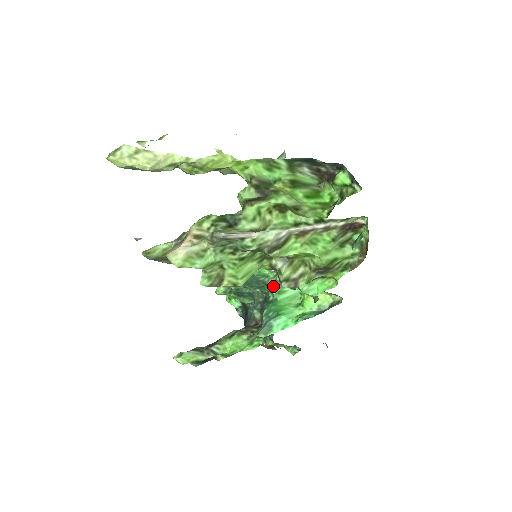
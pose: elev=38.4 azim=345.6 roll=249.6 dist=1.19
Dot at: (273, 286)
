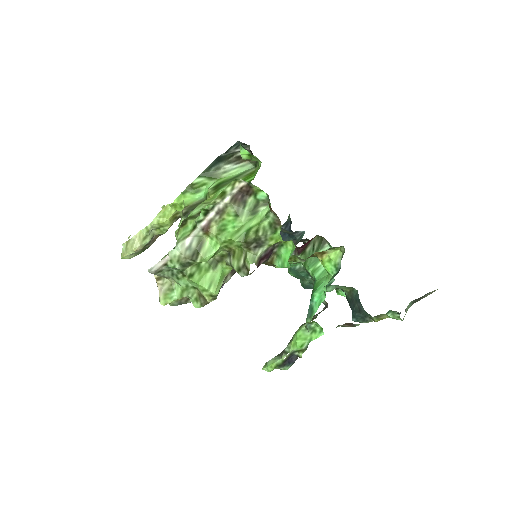
Dot at: (307, 268)
